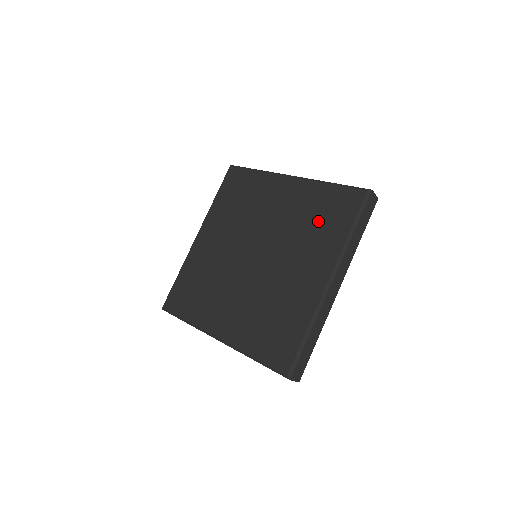
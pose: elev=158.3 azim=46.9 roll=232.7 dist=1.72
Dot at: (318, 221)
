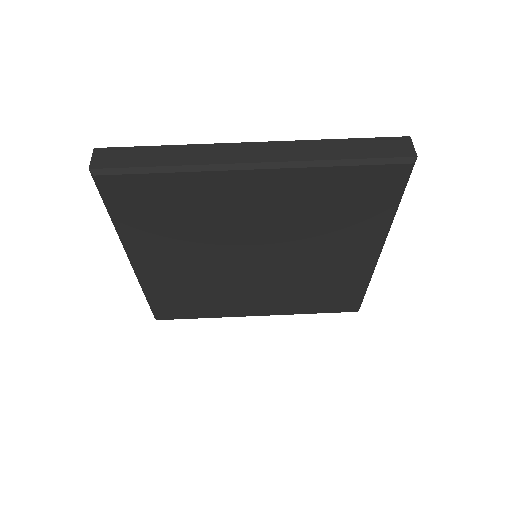
Dot at: (340, 212)
